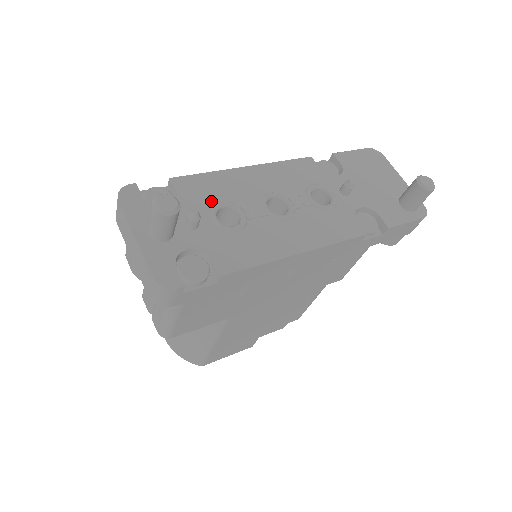
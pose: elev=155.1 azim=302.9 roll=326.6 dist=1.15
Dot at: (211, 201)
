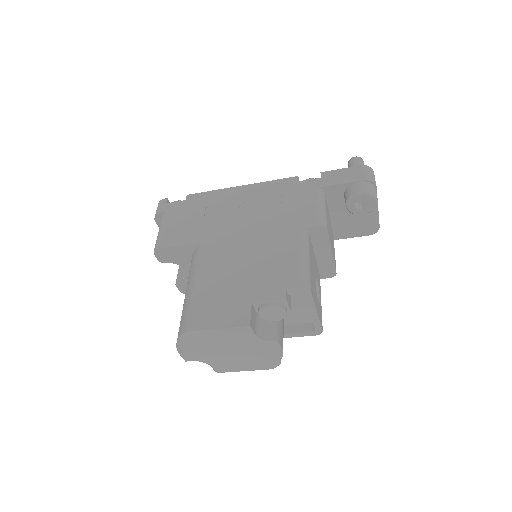
Dot at: occluded
